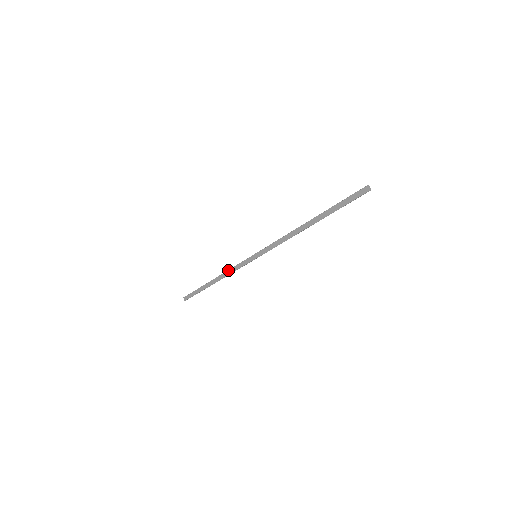
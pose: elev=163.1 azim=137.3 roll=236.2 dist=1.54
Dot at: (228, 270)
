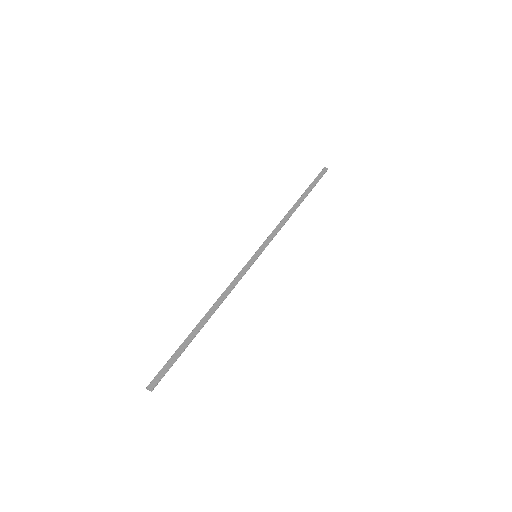
Dot at: (224, 291)
